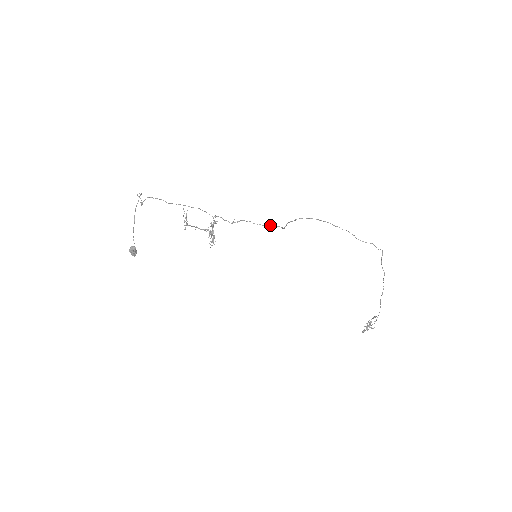
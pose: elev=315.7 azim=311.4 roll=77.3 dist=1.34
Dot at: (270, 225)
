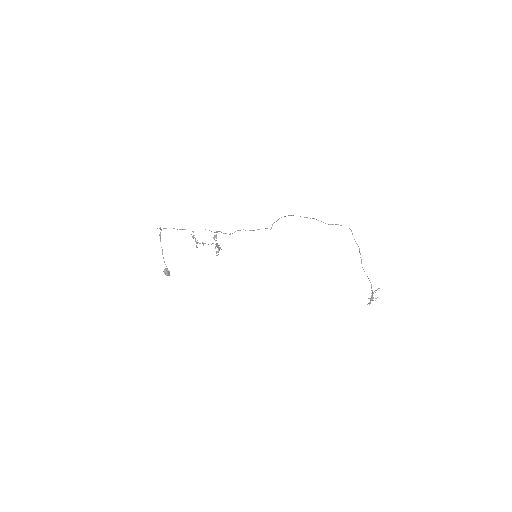
Dot at: (259, 229)
